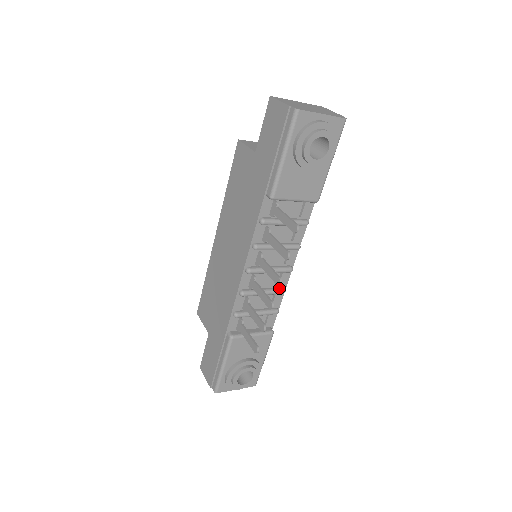
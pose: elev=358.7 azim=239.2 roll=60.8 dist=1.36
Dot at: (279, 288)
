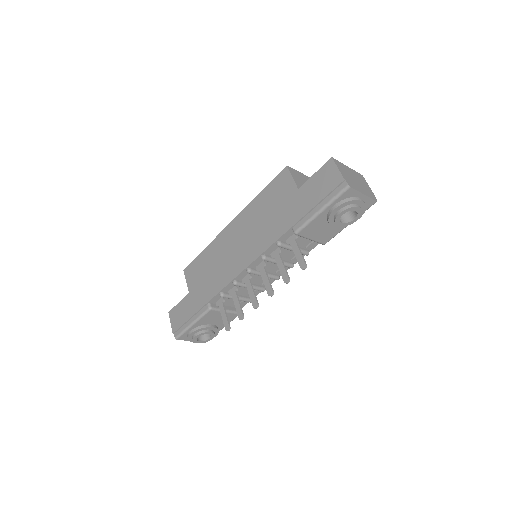
Dot at: (262, 287)
